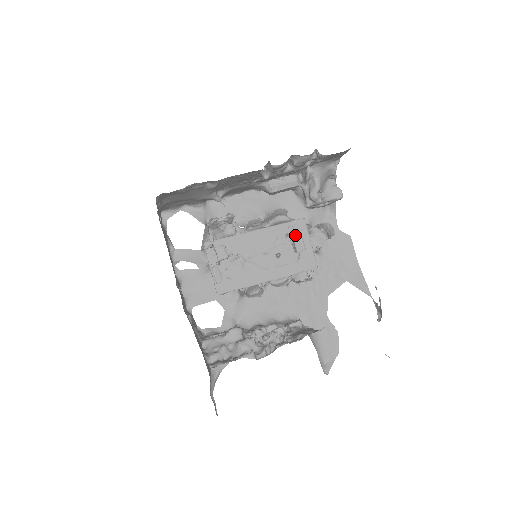
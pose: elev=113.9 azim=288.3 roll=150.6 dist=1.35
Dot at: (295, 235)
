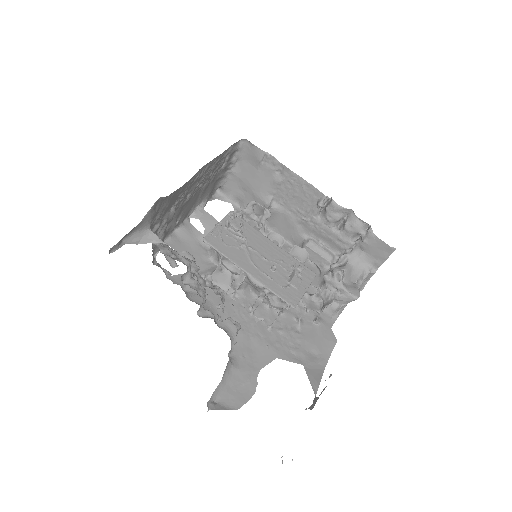
Dot at: (299, 273)
